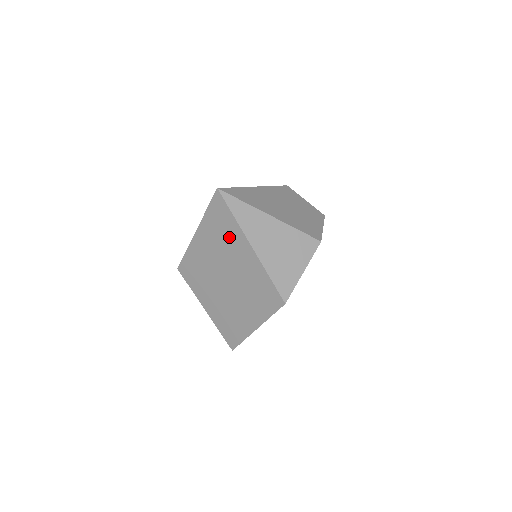
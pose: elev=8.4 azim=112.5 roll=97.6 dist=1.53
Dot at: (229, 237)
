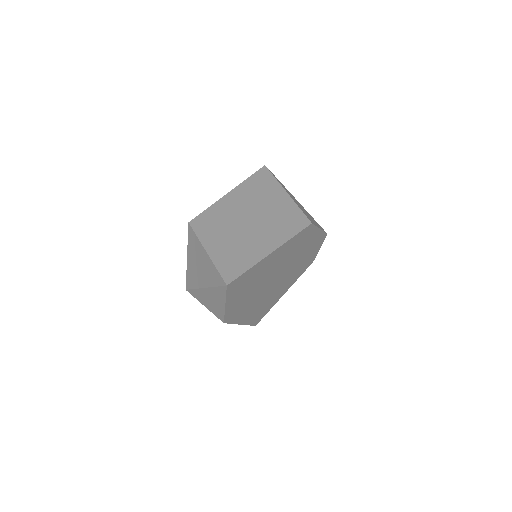
Dot at: (265, 189)
